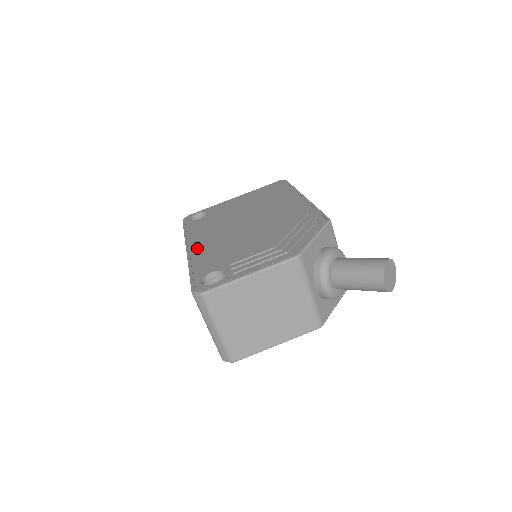
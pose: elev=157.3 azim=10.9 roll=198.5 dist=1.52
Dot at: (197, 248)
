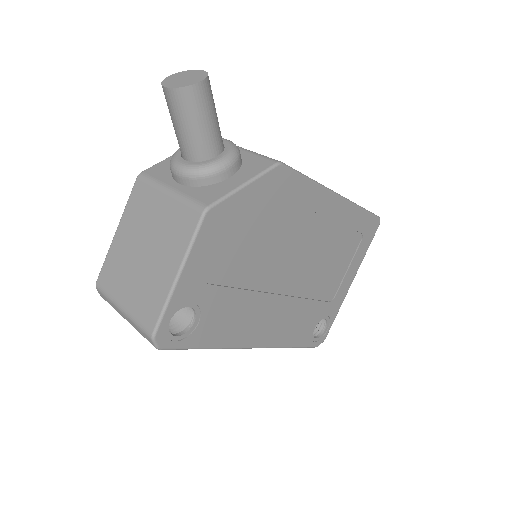
Dot at: occluded
